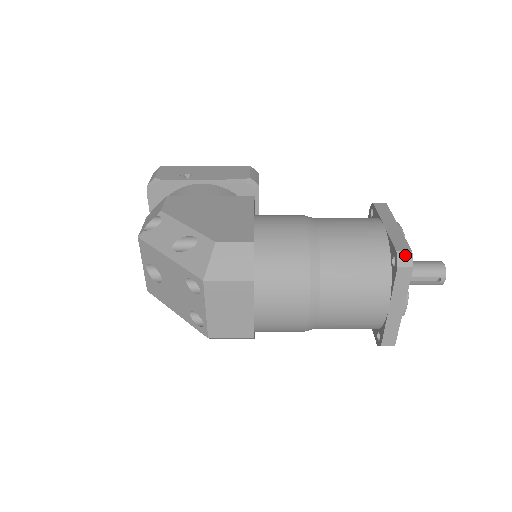
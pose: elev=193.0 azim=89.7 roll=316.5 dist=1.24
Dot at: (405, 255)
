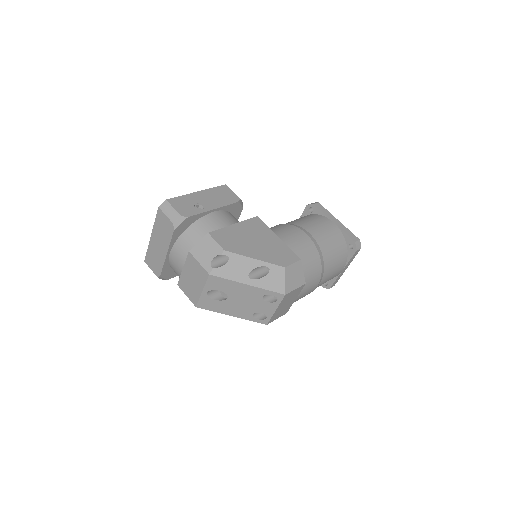
Dot at: (358, 243)
